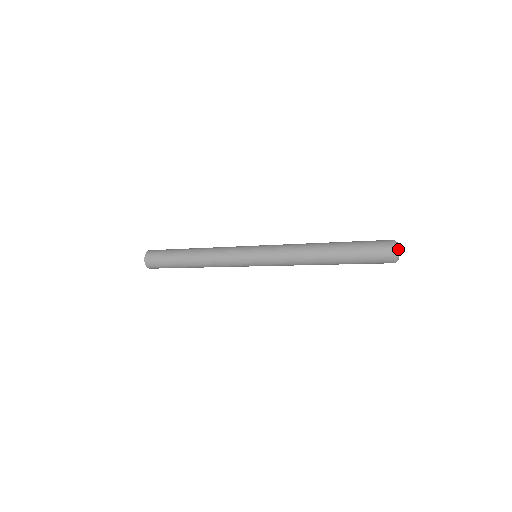
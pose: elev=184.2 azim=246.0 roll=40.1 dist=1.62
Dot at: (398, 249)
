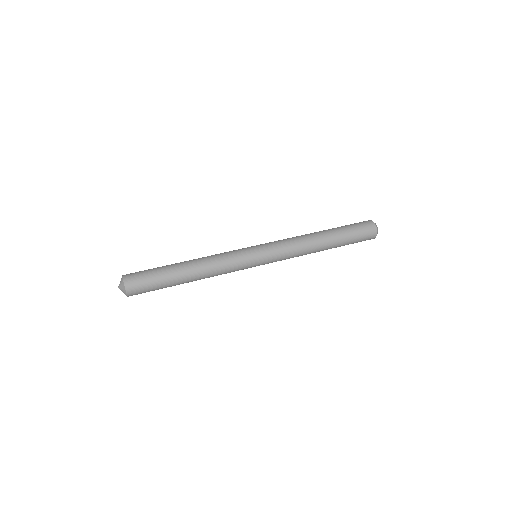
Dot at: occluded
